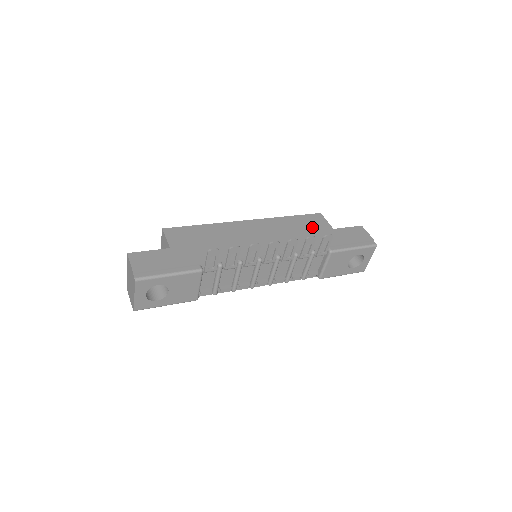
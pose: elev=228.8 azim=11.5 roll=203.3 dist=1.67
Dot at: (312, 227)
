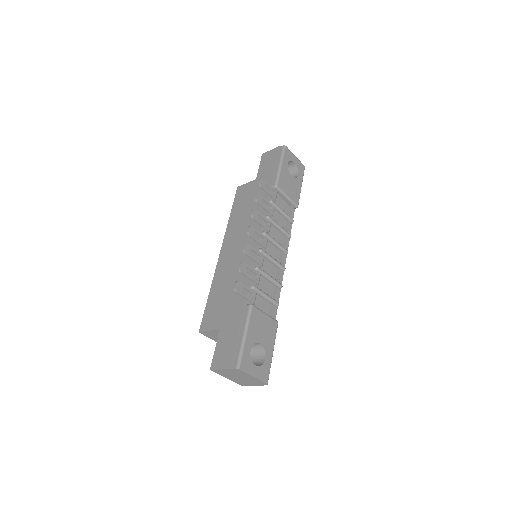
Dot at: (247, 197)
